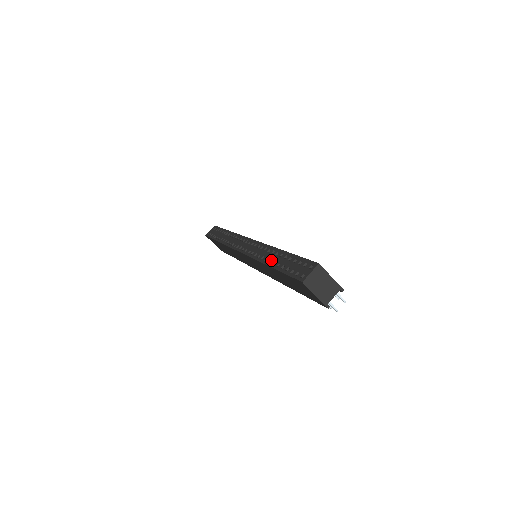
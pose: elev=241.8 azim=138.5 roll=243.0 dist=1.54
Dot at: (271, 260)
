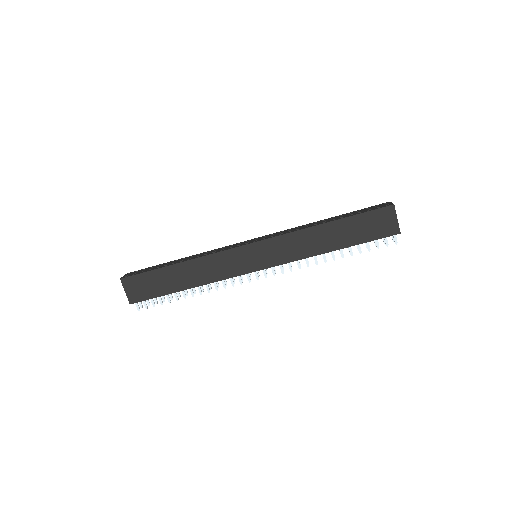
Dot at: (323, 222)
